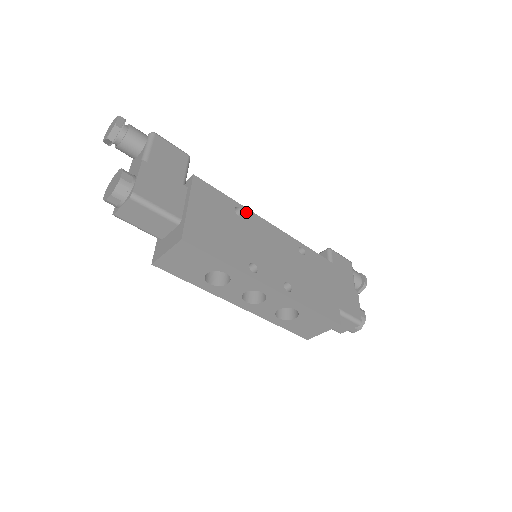
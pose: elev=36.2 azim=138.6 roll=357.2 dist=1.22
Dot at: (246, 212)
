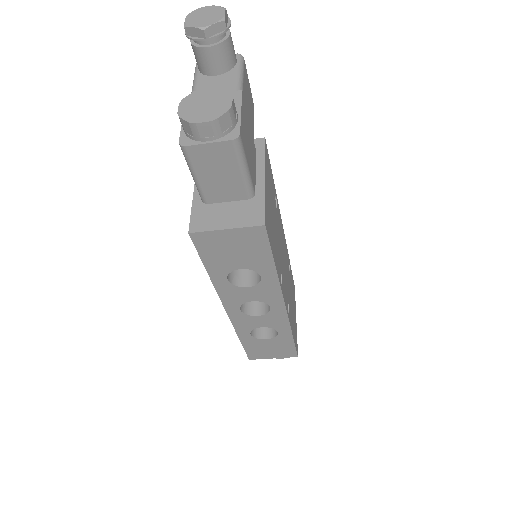
Dot at: (278, 205)
